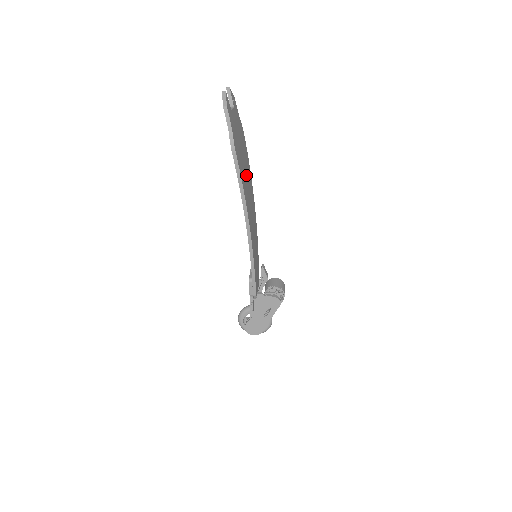
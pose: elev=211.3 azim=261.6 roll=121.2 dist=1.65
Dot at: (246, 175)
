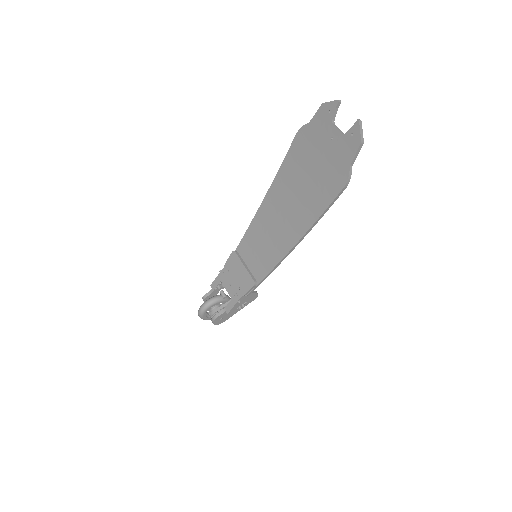
Dot at: (303, 189)
